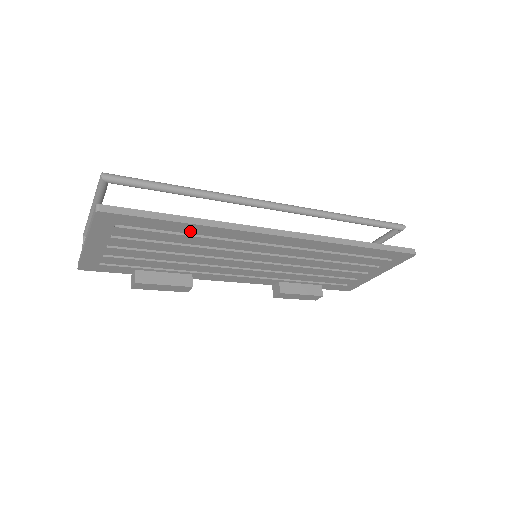
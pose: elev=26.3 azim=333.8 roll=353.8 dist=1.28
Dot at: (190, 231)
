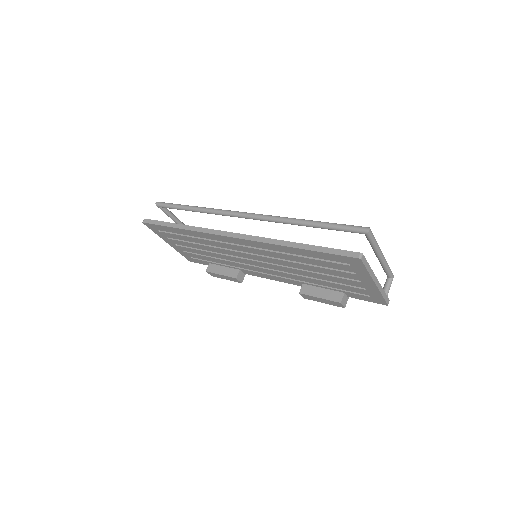
Dot at: (186, 234)
